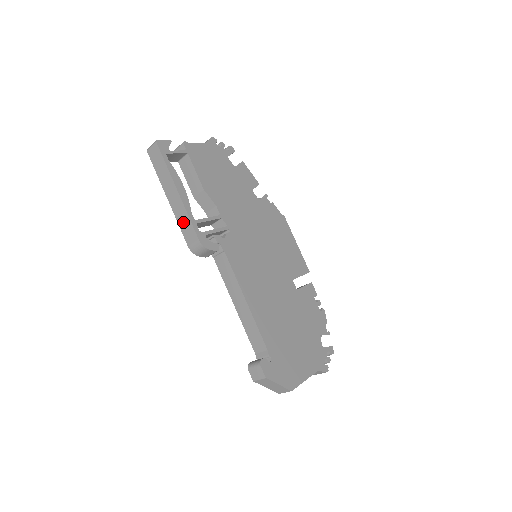
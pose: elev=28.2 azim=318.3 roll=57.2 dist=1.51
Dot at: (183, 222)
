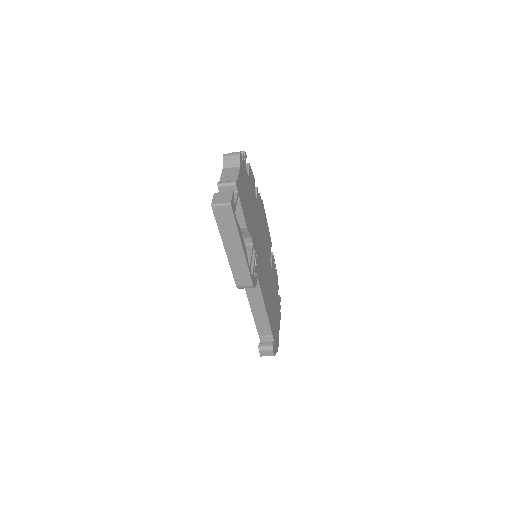
Dot at: (239, 270)
